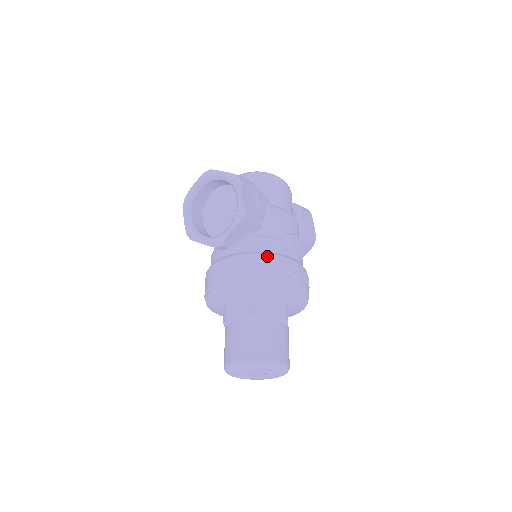
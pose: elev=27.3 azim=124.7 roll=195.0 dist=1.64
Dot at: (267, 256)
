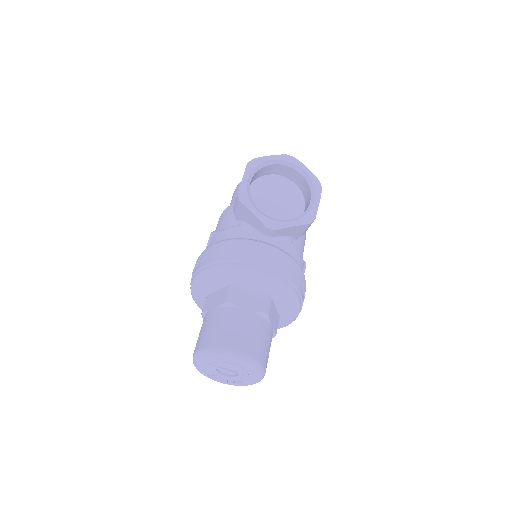
Dot at: (300, 268)
